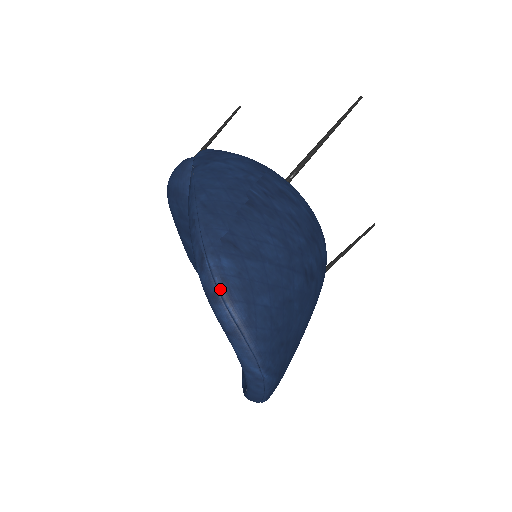
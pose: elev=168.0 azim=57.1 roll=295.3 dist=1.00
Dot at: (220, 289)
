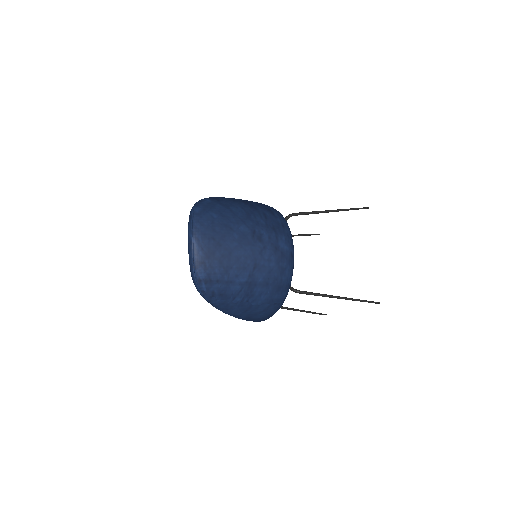
Dot at: (197, 203)
